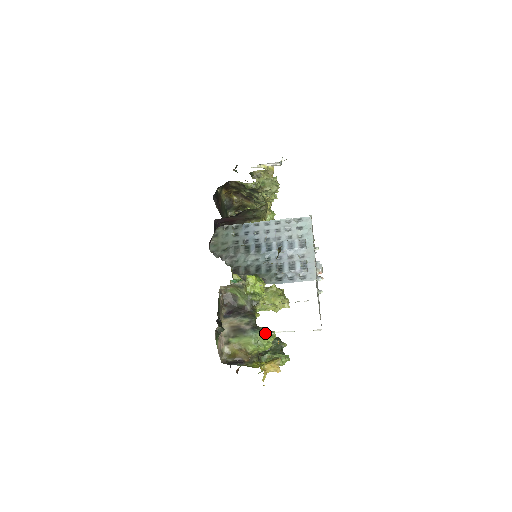
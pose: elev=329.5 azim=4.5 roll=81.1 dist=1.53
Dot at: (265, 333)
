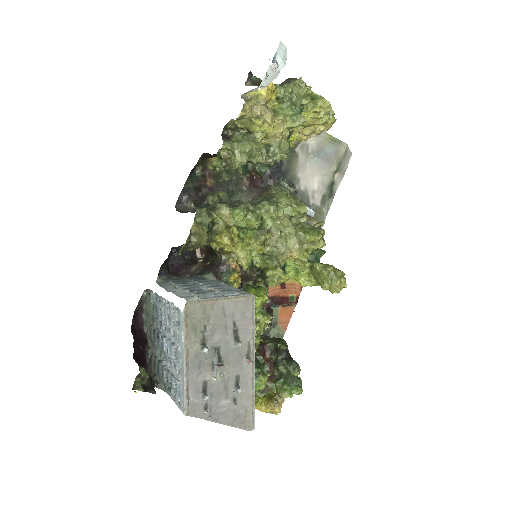
Dot at: occluded
